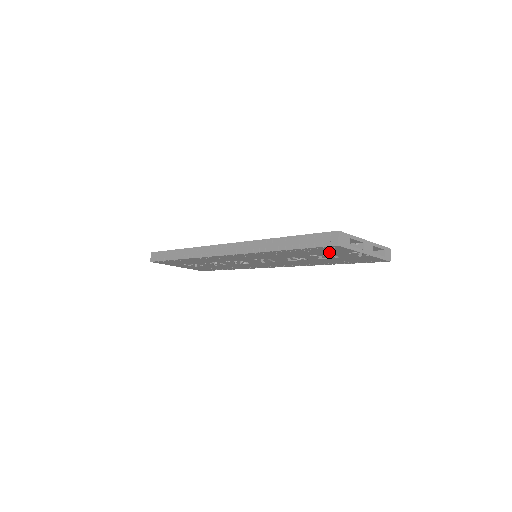
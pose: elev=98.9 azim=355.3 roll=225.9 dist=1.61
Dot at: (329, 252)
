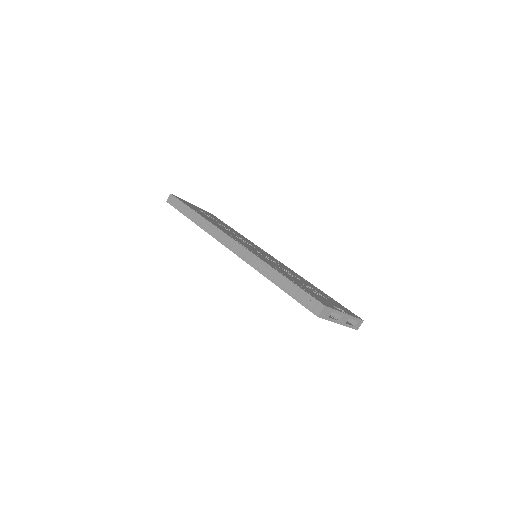
Dot at: occluded
